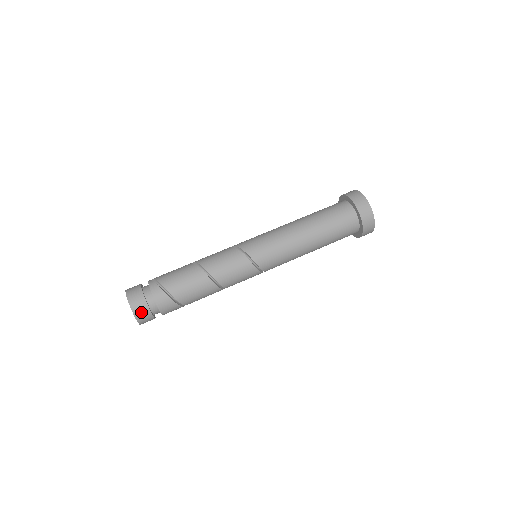
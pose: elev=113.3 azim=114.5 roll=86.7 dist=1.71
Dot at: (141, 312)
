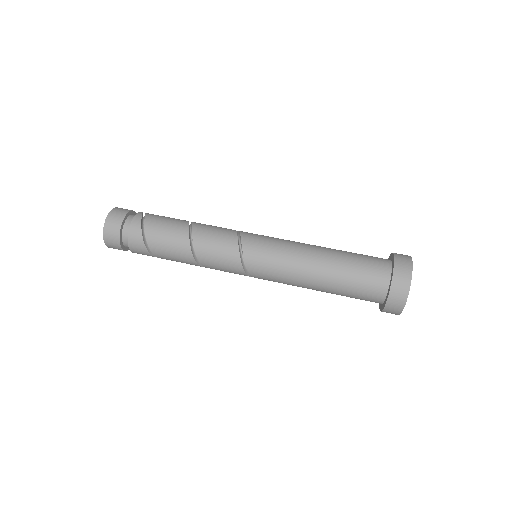
Dot at: (111, 236)
